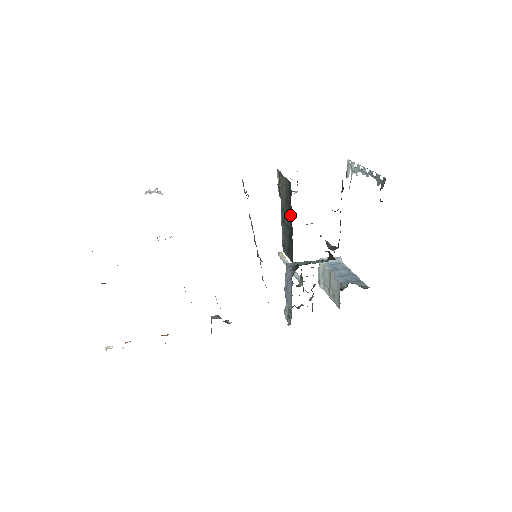
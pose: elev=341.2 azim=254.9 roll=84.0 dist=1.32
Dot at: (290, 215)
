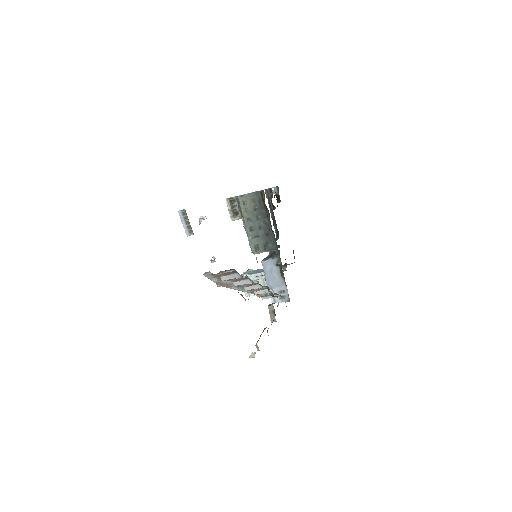
Dot at: (264, 215)
